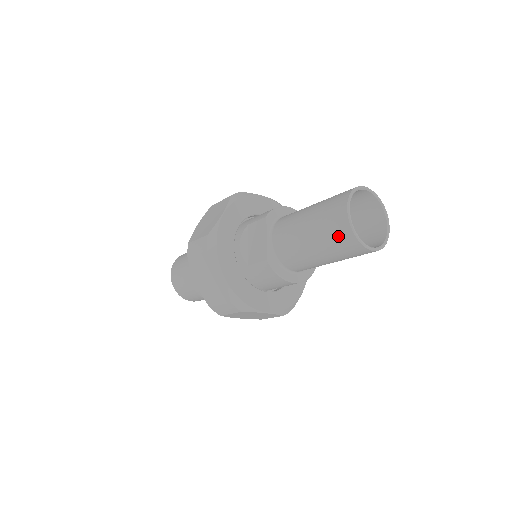
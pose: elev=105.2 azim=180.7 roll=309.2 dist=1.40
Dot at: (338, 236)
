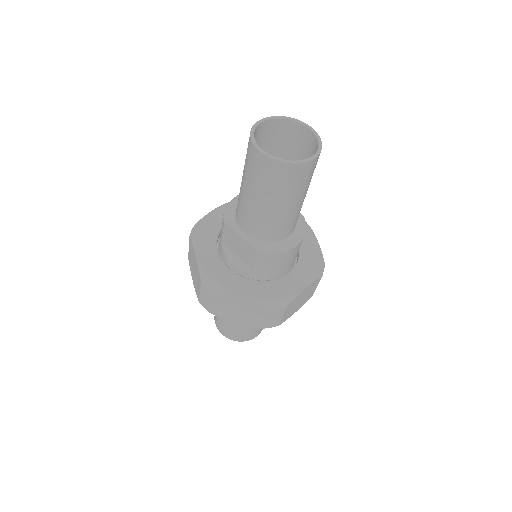
Dot at: (278, 178)
